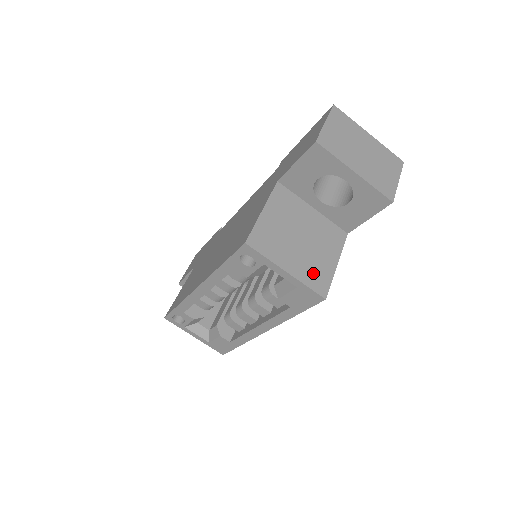
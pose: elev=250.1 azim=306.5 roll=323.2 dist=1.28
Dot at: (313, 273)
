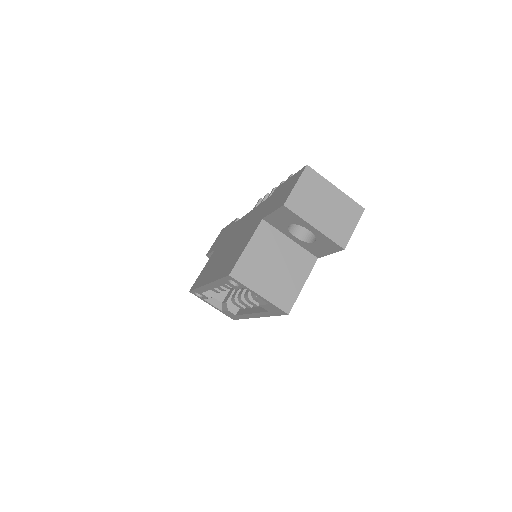
Dot at: (281, 294)
